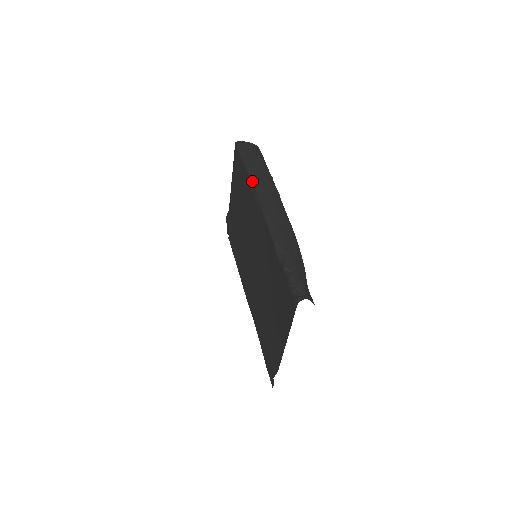
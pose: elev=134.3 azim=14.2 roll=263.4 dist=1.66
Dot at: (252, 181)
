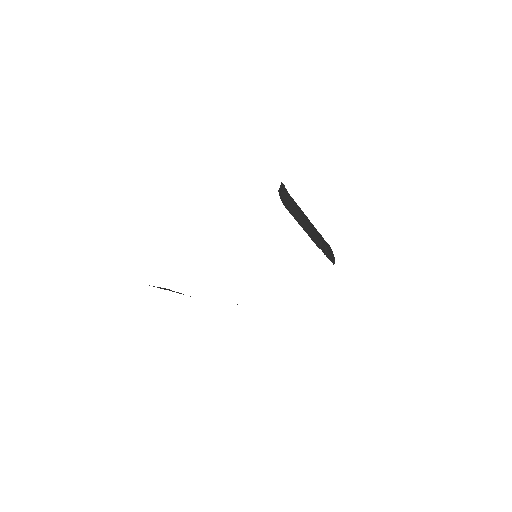
Dot at: (316, 229)
